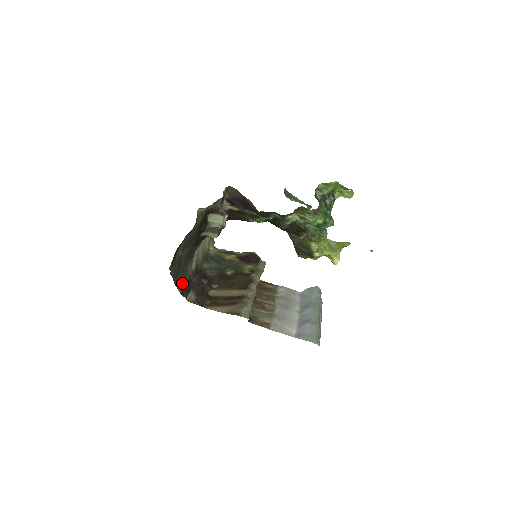
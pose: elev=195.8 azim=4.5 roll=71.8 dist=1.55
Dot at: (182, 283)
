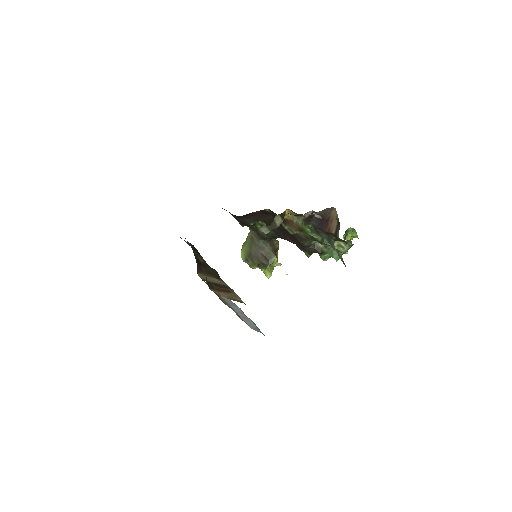
Dot at: occluded
